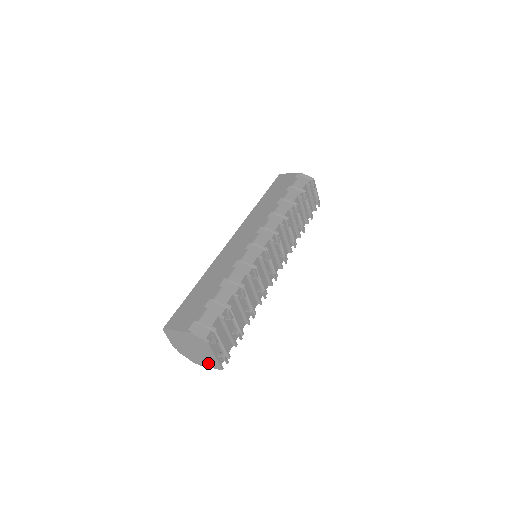
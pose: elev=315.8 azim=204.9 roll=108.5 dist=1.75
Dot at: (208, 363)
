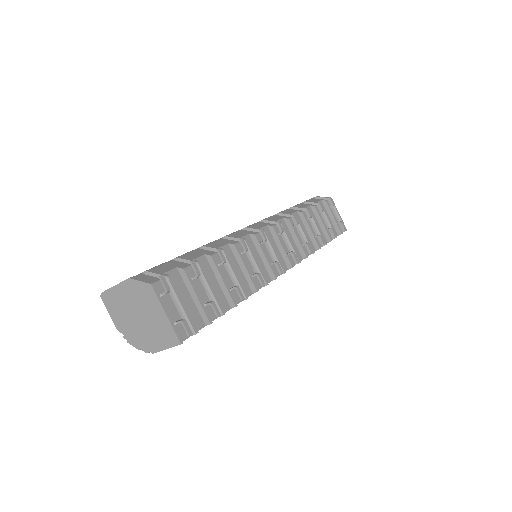
Dot at: (161, 339)
